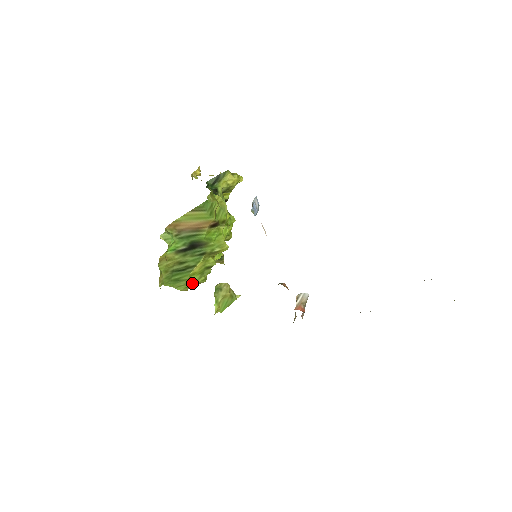
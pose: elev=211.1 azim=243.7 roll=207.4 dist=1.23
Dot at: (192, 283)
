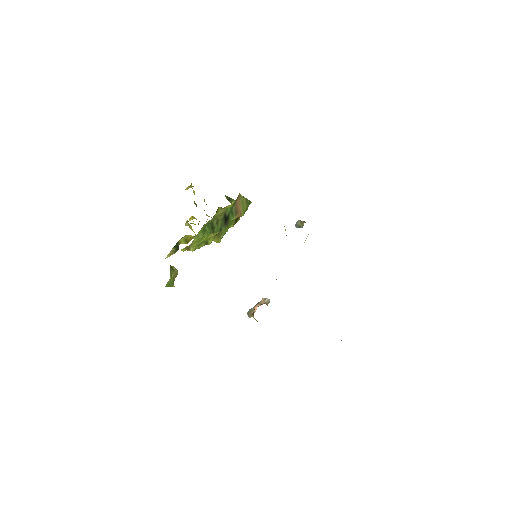
Dot at: (197, 243)
